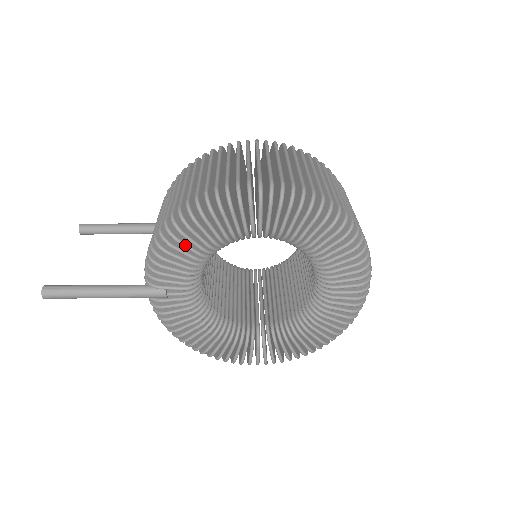
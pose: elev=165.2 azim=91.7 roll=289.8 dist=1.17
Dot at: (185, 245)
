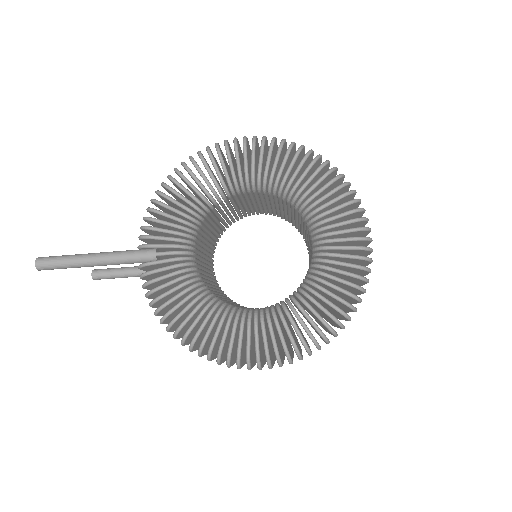
Dot at: (177, 193)
